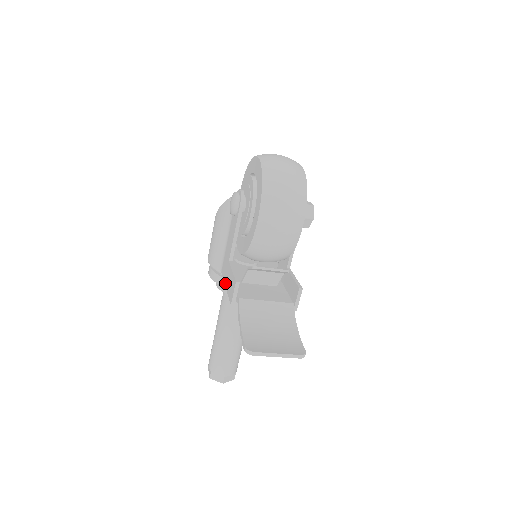
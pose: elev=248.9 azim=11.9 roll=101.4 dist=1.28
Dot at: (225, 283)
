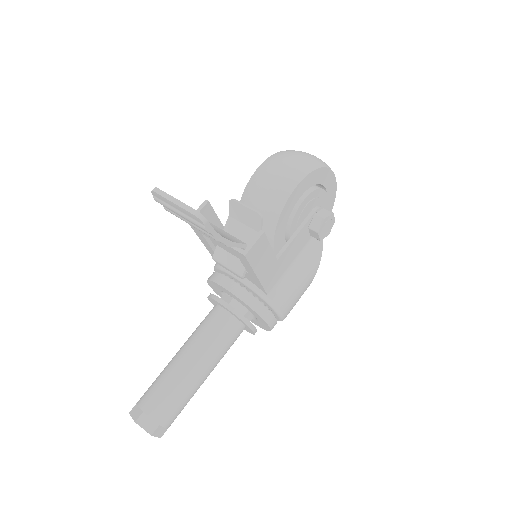
Dot at: occluded
